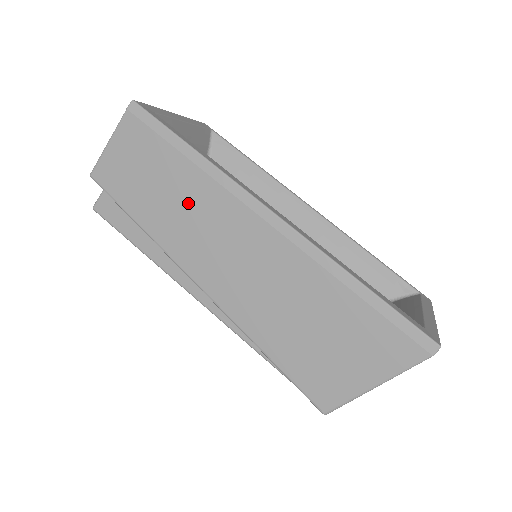
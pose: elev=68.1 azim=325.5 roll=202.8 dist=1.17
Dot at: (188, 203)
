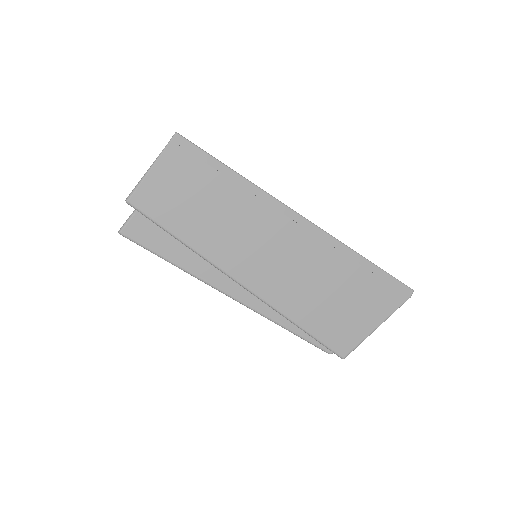
Dot at: (233, 217)
